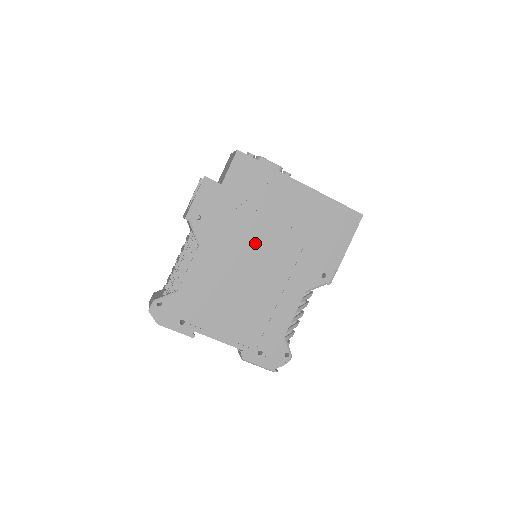
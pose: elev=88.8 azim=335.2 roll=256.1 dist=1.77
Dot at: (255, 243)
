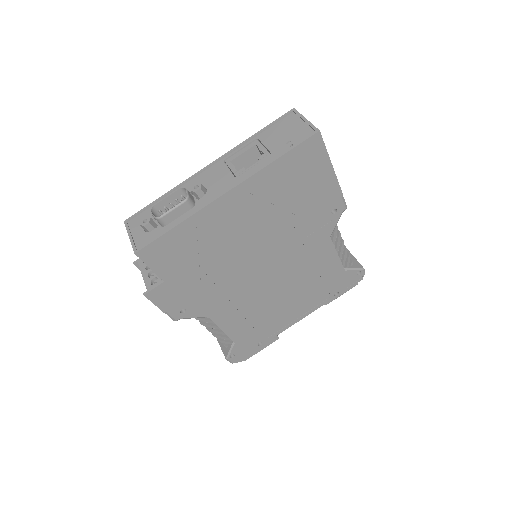
Dot at: (247, 268)
